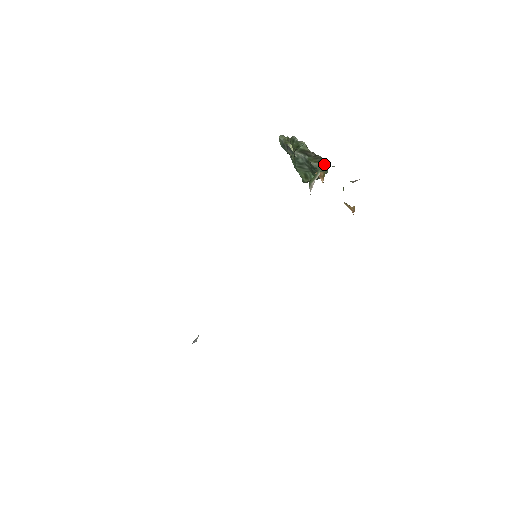
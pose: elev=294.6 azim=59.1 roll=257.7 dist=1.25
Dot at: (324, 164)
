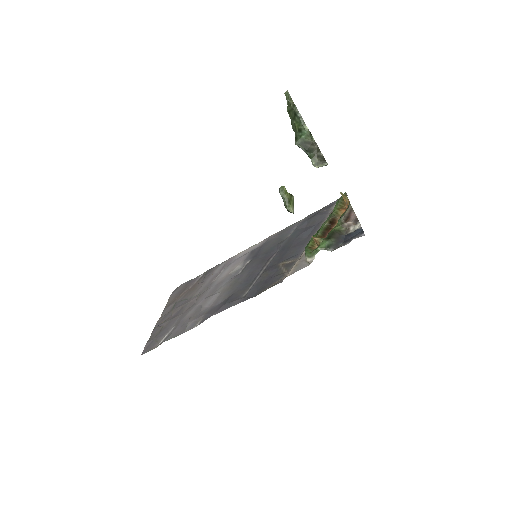
Dot at: (325, 165)
